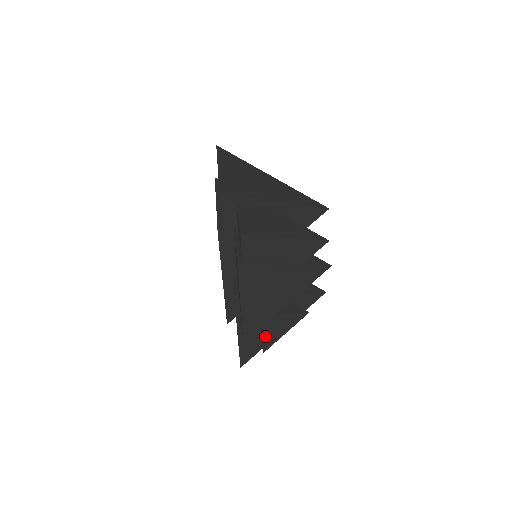
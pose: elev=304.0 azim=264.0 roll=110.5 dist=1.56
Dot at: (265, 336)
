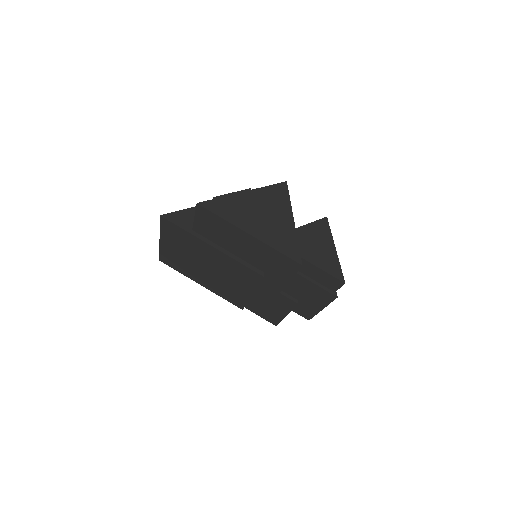
Dot at: occluded
